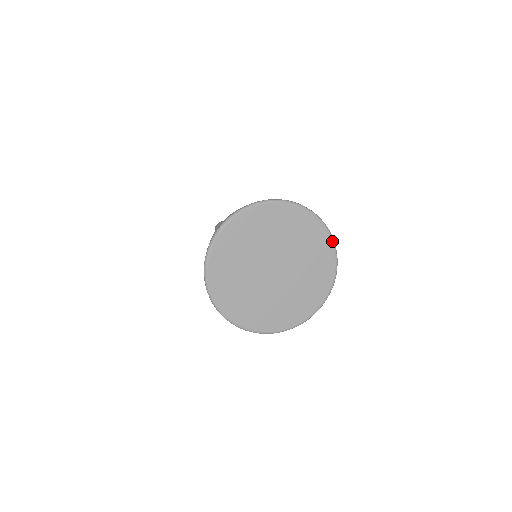
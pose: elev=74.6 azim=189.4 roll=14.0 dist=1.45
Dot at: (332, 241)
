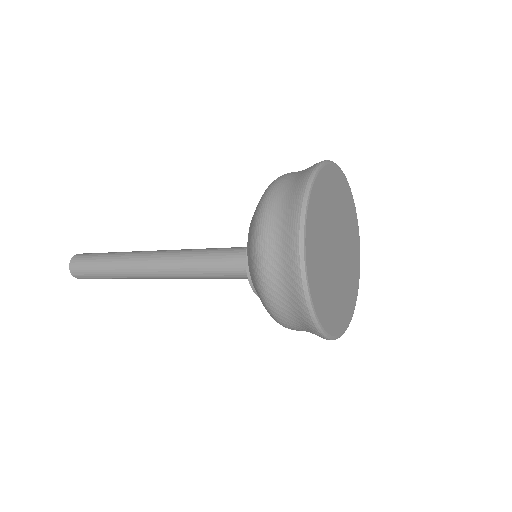
Dot at: occluded
